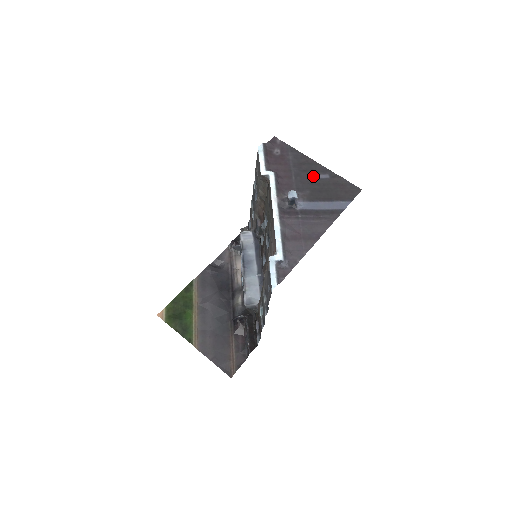
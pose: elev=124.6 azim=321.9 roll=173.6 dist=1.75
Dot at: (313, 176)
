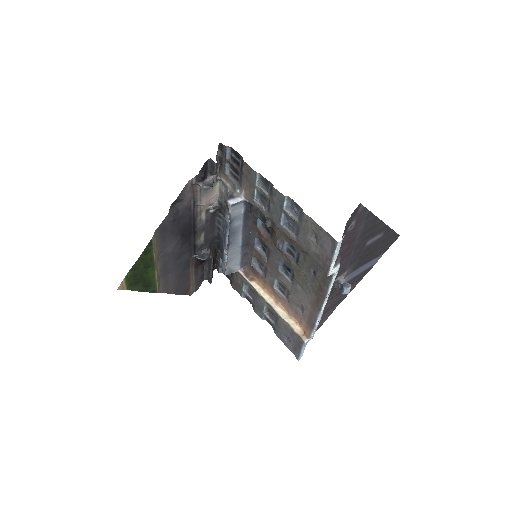
Dot at: (370, 241)
